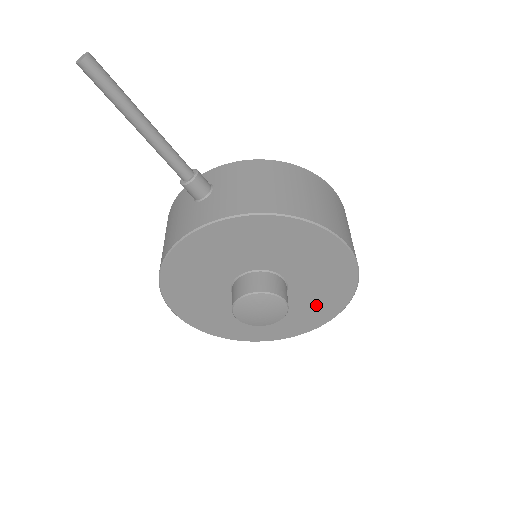
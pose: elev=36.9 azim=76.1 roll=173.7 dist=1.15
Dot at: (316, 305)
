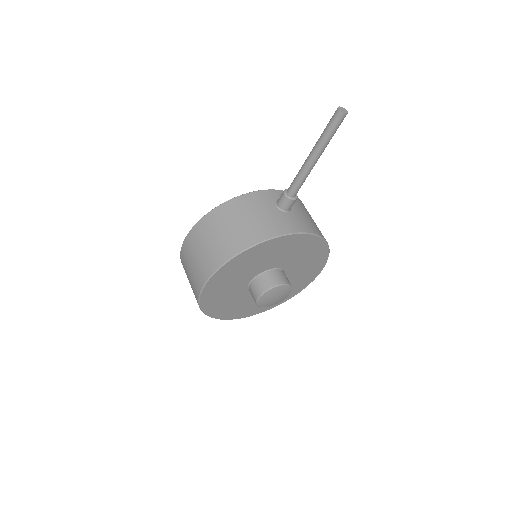
Dot at: occluded
